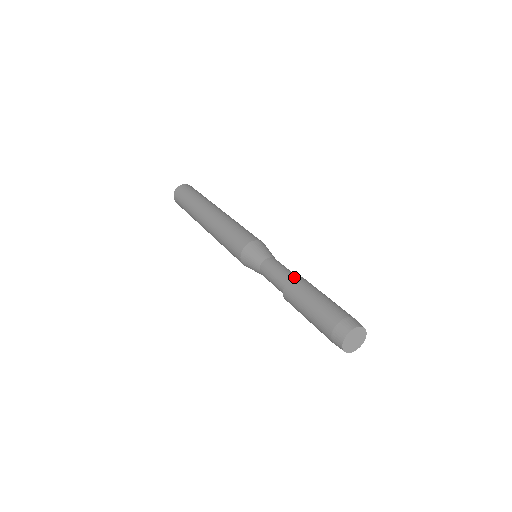
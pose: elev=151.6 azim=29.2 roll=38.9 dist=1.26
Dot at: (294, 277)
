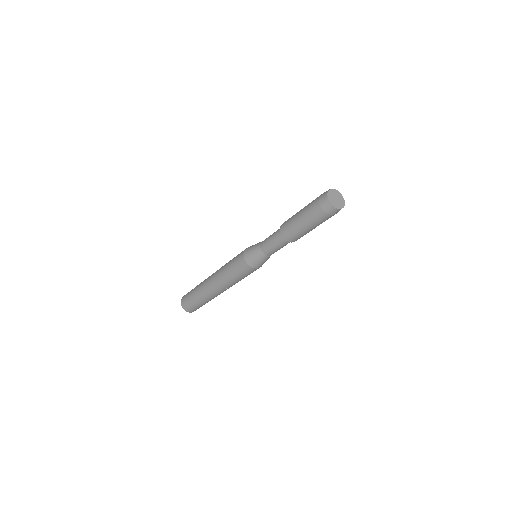
Dot at: occluded
